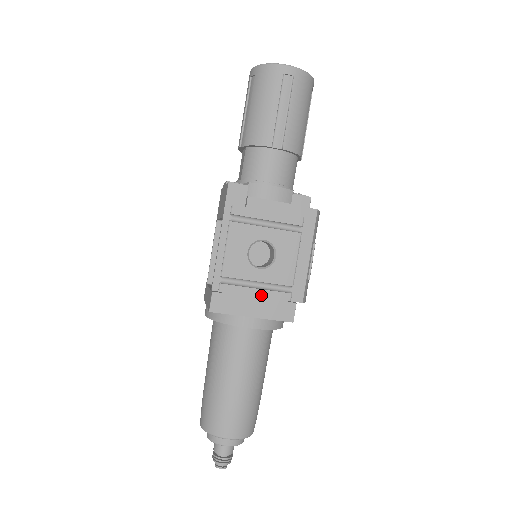
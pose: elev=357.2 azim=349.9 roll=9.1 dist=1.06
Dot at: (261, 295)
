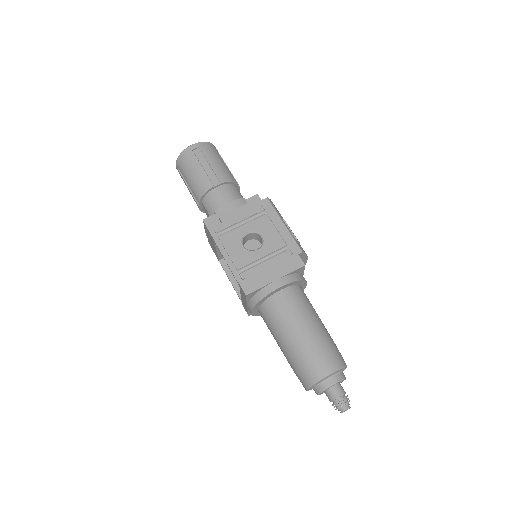
Dot at: (271, 263)
